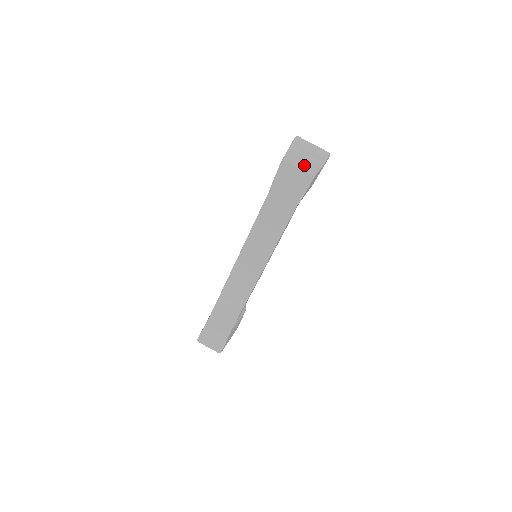
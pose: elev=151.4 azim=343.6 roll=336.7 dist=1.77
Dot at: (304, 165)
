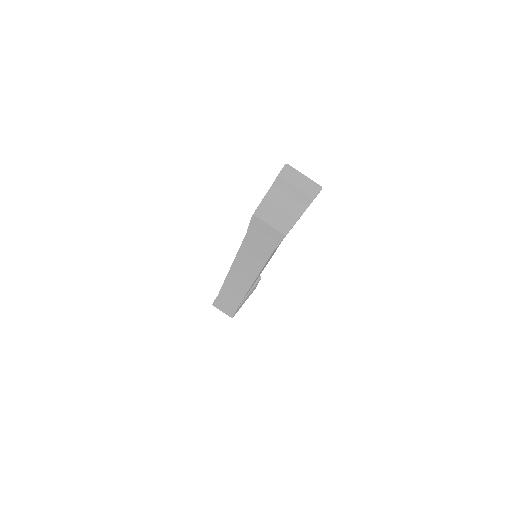
Dot at: (279, 217)
